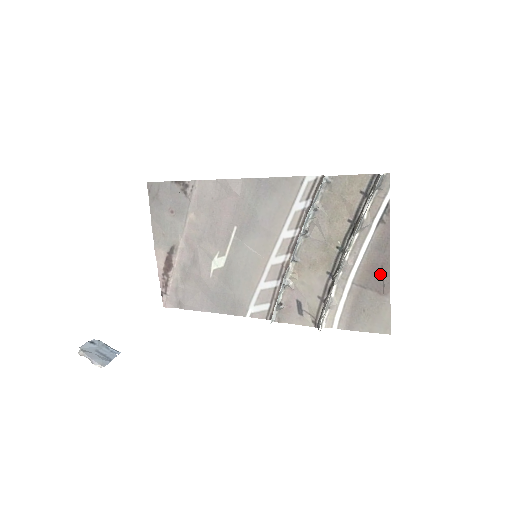
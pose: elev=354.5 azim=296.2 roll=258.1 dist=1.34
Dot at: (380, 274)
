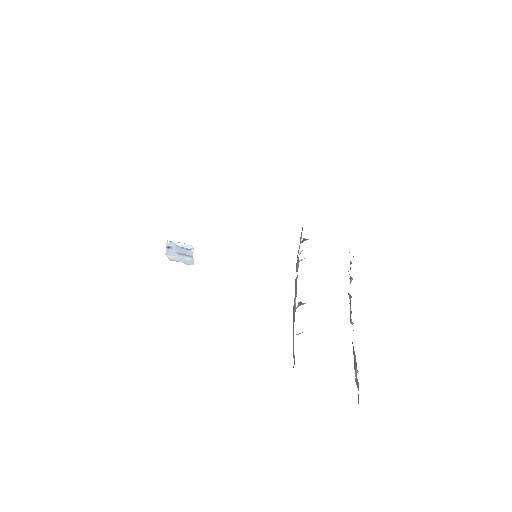
Dot at: occluded
